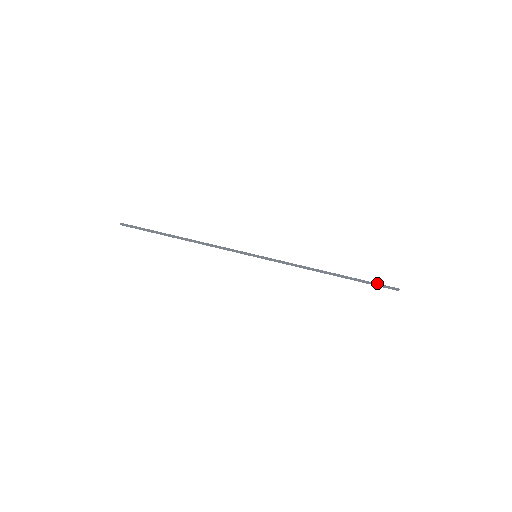
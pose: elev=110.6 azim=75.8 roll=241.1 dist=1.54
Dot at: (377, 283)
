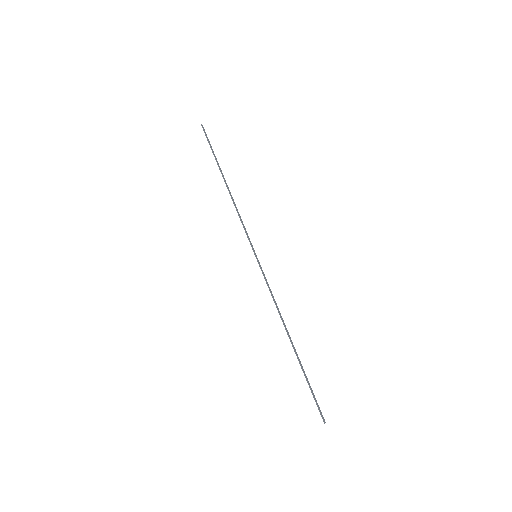
Dot at: (313, 394)
